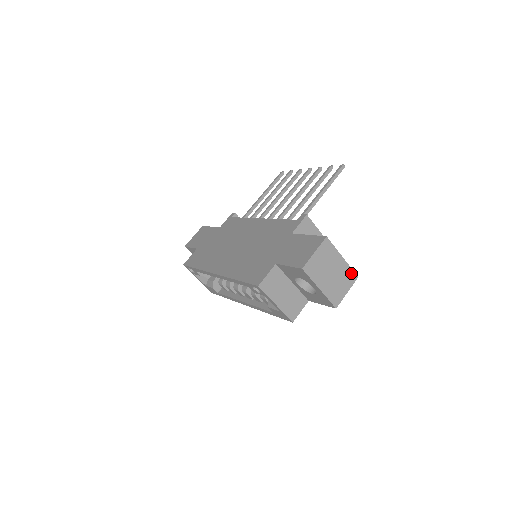
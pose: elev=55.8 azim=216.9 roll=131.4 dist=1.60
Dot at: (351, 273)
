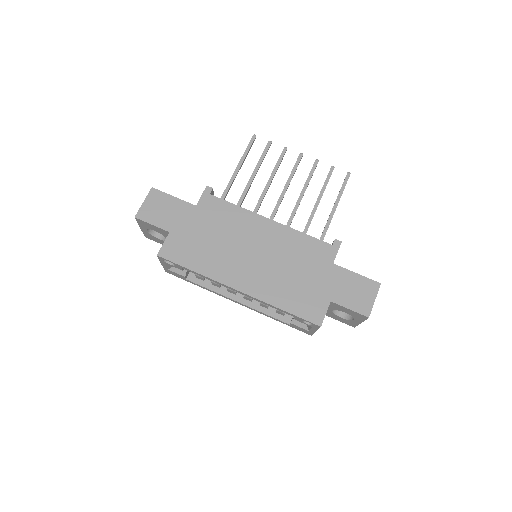
Dot at: occluded
